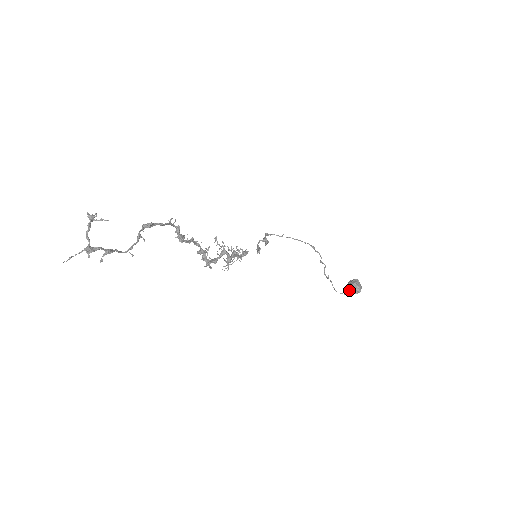
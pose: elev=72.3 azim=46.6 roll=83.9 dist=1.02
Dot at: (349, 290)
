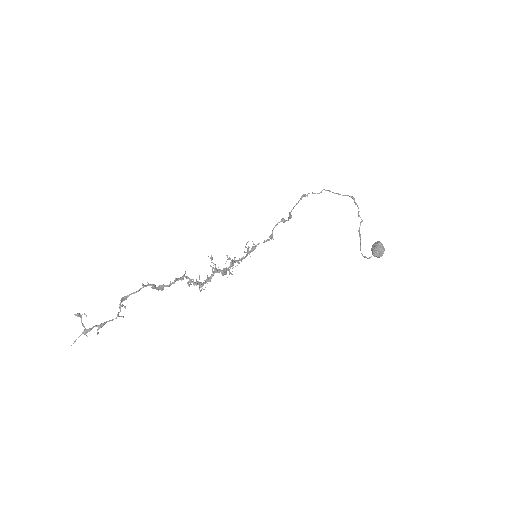
Dot at: occluded
